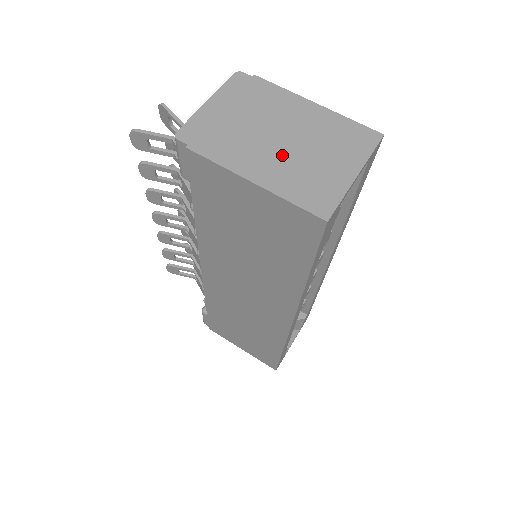
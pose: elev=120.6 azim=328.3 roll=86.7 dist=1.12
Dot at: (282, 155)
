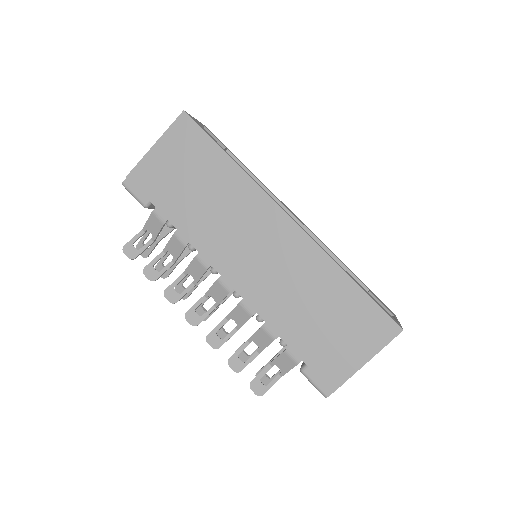
Dot at: occluded
